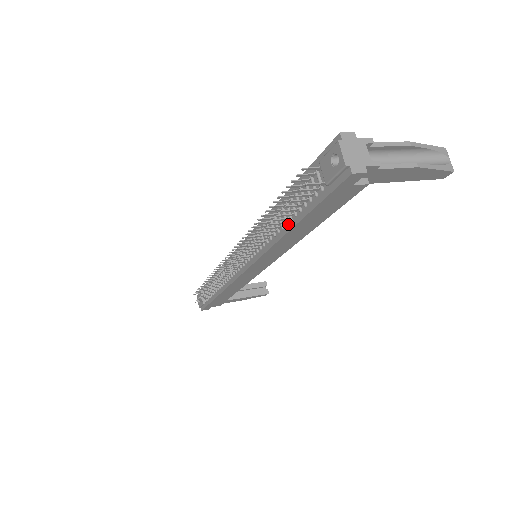
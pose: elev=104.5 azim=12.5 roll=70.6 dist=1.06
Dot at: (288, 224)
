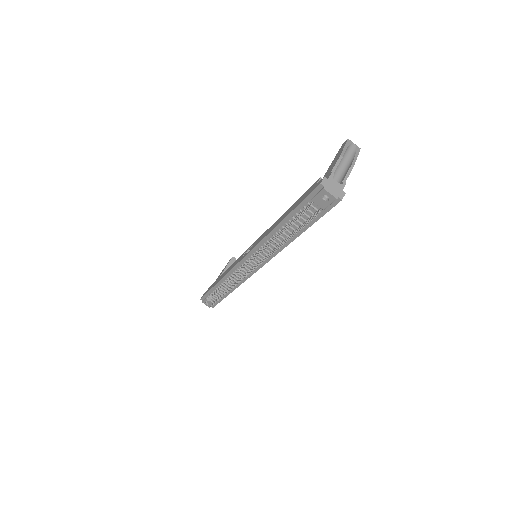
Dot at: (294, 235)
